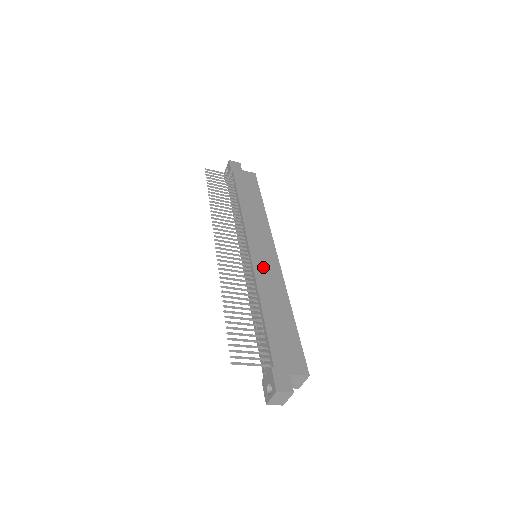
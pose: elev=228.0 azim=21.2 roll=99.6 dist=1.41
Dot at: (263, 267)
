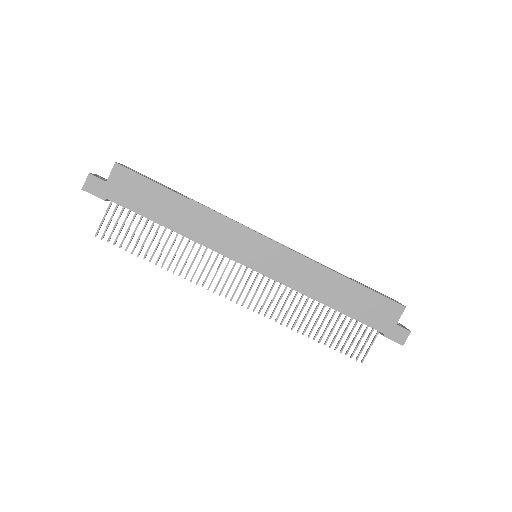
Dot at: (281, 270)
